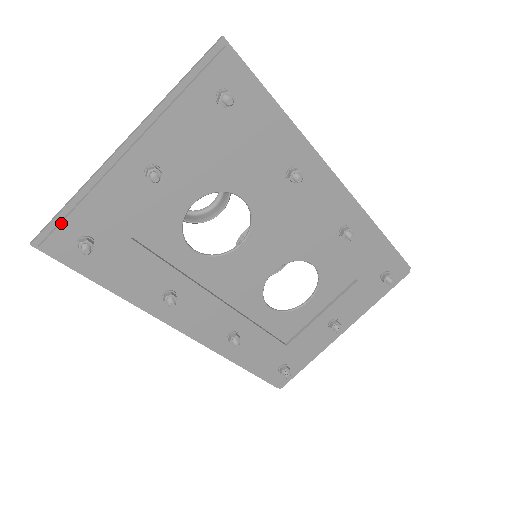
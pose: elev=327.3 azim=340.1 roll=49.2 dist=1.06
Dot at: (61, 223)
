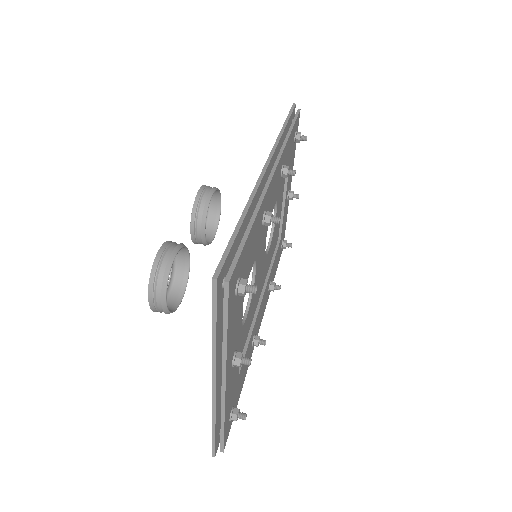
Dot at: (224, 436)
